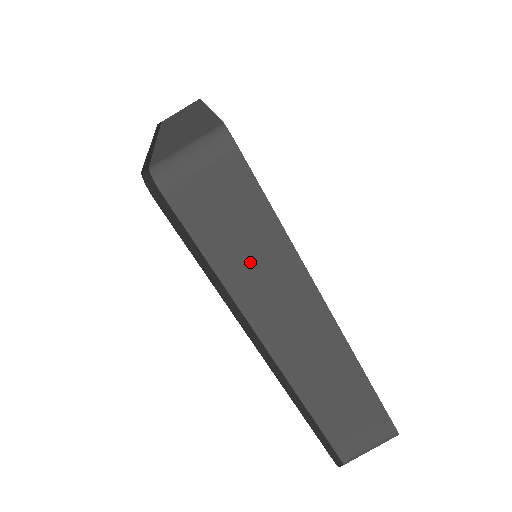
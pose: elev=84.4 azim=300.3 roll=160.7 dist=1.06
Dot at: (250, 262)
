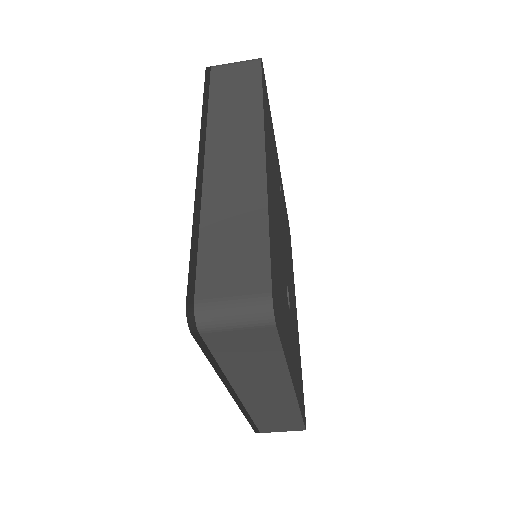
Dot at: (249, 366)
